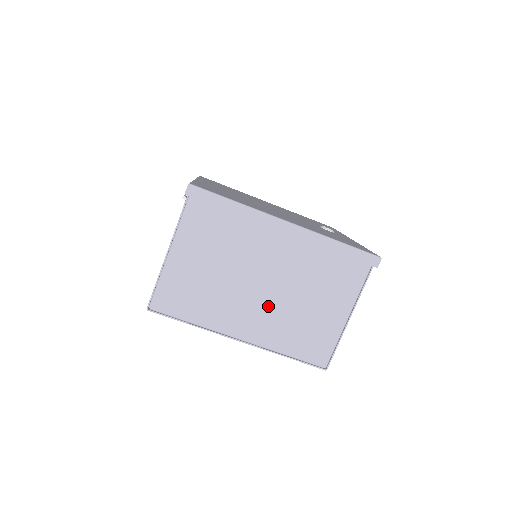
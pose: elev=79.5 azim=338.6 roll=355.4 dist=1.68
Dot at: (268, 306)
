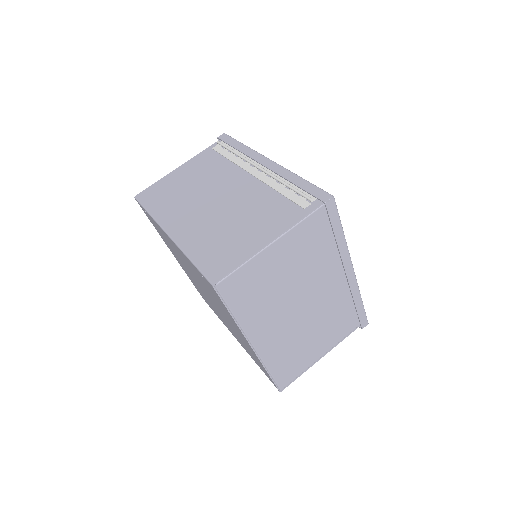
Dot at: (291, 326)
